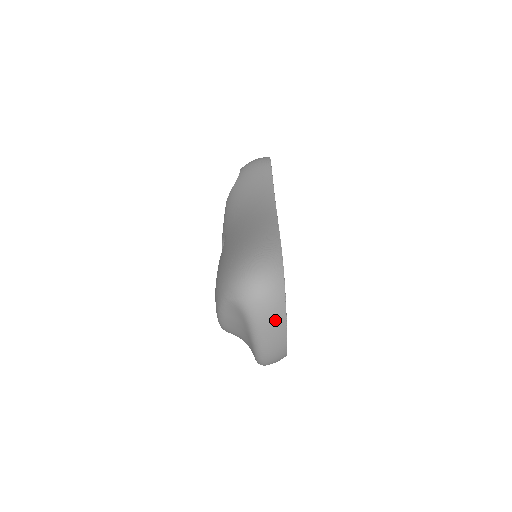
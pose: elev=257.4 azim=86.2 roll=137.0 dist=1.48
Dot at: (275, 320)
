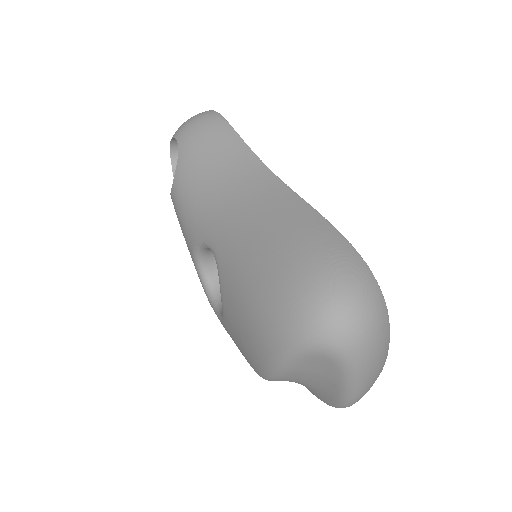
Dot at: (380, 352)
